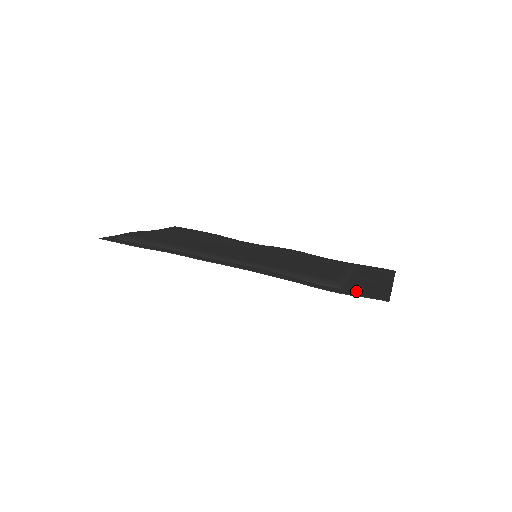
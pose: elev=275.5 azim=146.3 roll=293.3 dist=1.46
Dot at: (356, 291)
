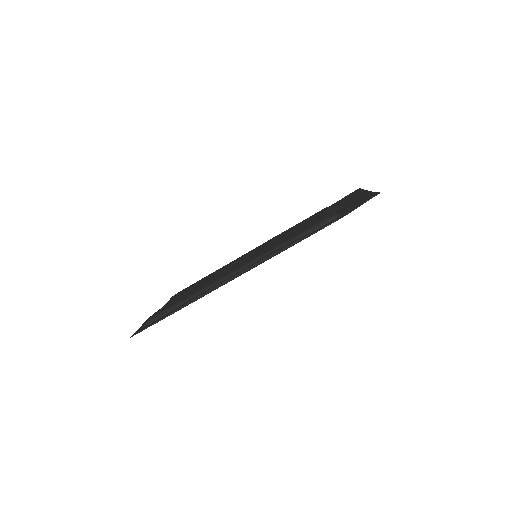
Dot at: (351, 208)
